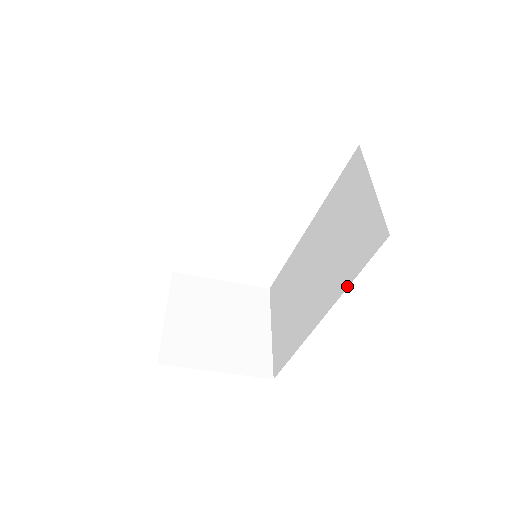
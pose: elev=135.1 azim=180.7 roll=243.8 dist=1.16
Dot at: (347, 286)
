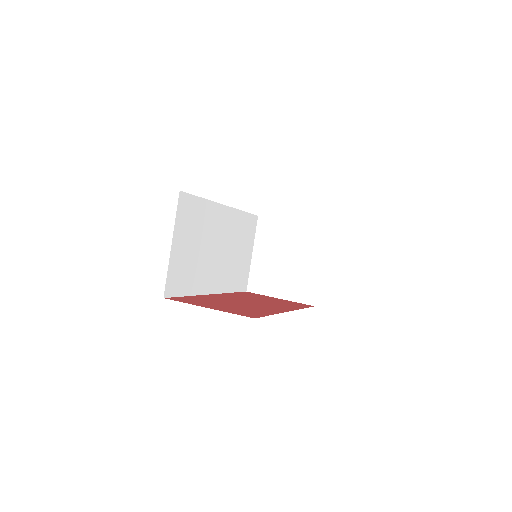
Dot at: (276, 313)
